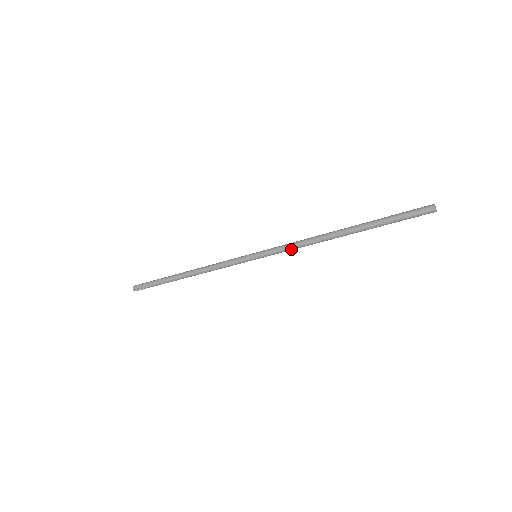
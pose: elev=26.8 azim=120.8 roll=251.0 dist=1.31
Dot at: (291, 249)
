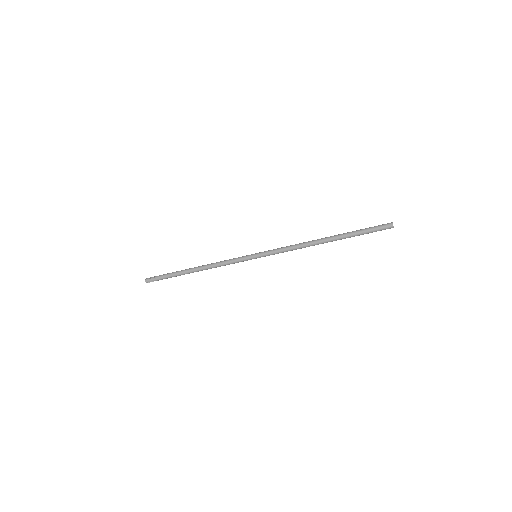
Dot at: occluded
